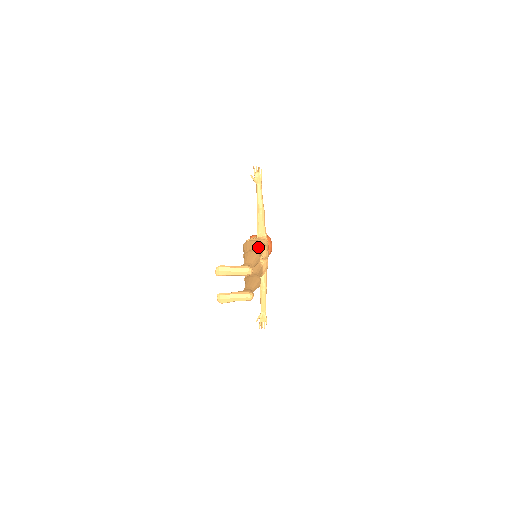
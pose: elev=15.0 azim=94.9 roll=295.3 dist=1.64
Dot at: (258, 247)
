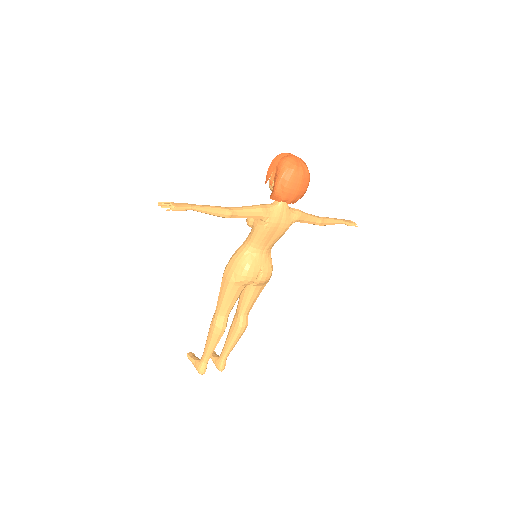
Dot at: (228, 298)
